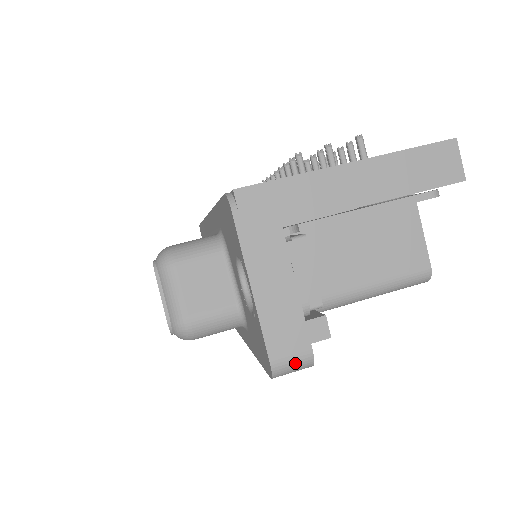
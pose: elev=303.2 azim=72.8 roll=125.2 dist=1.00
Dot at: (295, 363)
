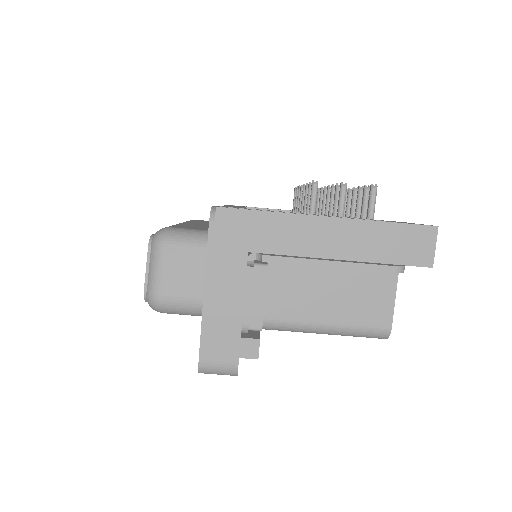
Dot at: (220, 368)
